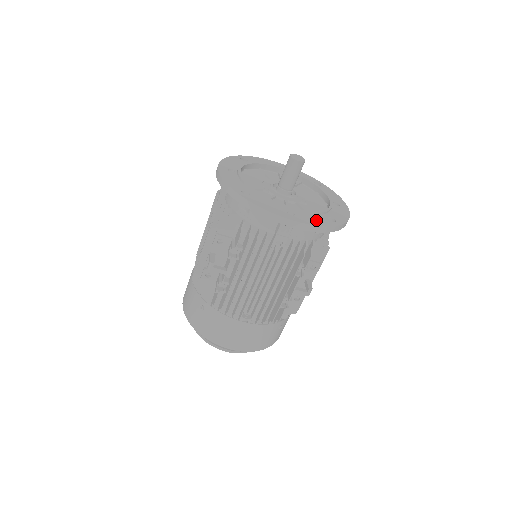
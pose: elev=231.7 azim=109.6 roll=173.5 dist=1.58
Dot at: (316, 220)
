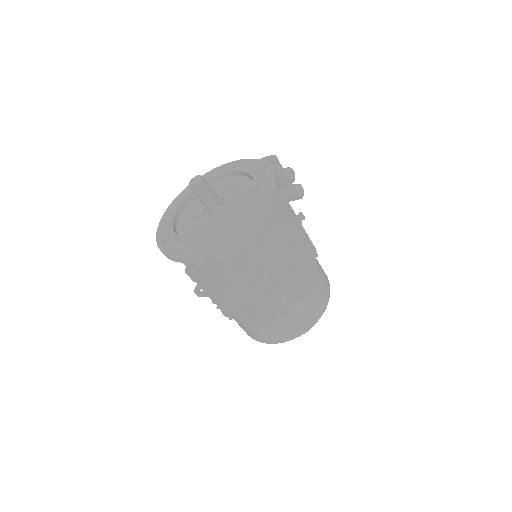
Dot at: (212, 243)
